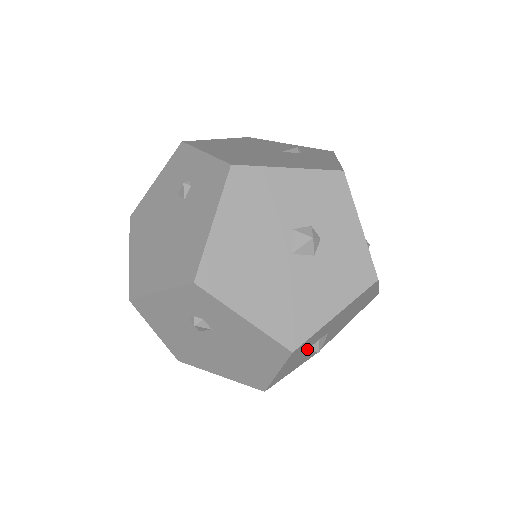
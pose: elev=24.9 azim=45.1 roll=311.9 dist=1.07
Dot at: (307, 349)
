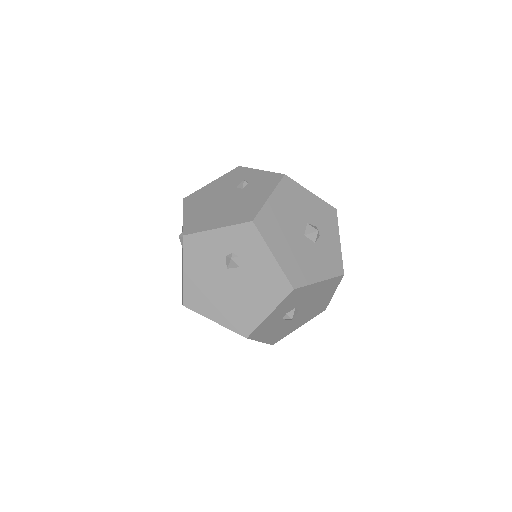
Dot at: (287, 311)
